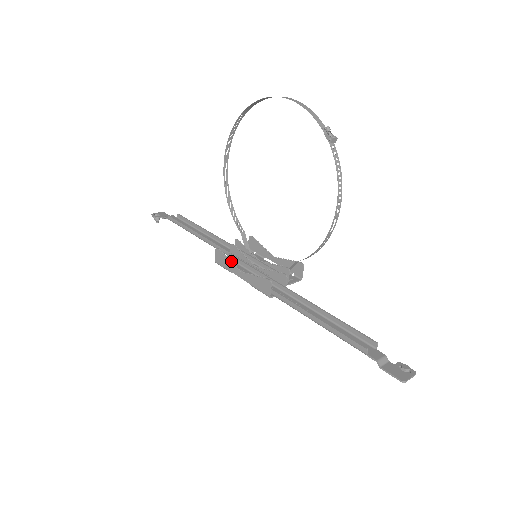
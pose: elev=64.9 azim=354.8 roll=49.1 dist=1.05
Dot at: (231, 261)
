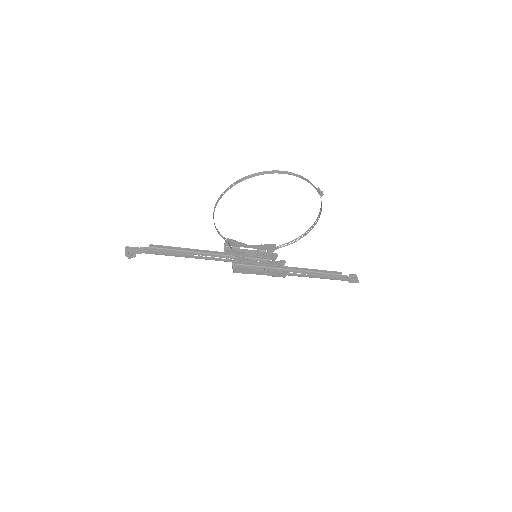
Dot at: (252, 269)
